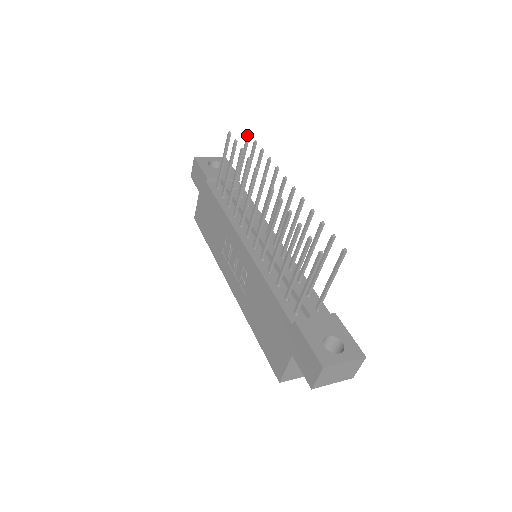
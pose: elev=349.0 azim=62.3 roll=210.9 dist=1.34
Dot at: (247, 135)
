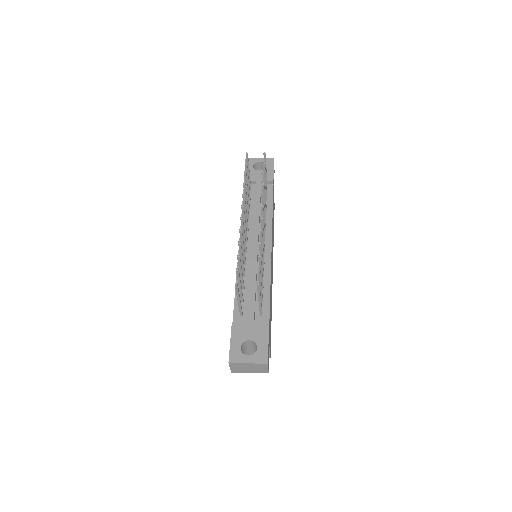
Dot at: (263, 154)
